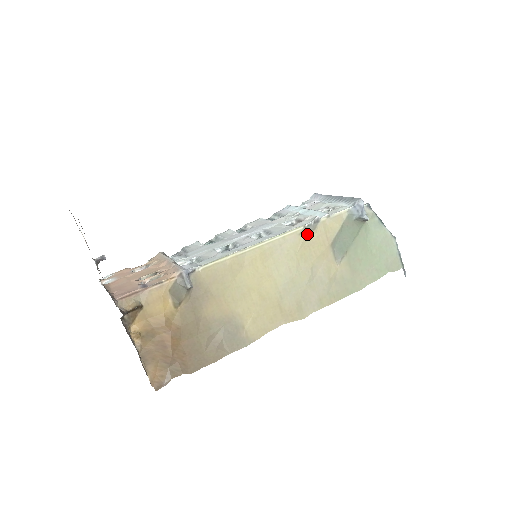
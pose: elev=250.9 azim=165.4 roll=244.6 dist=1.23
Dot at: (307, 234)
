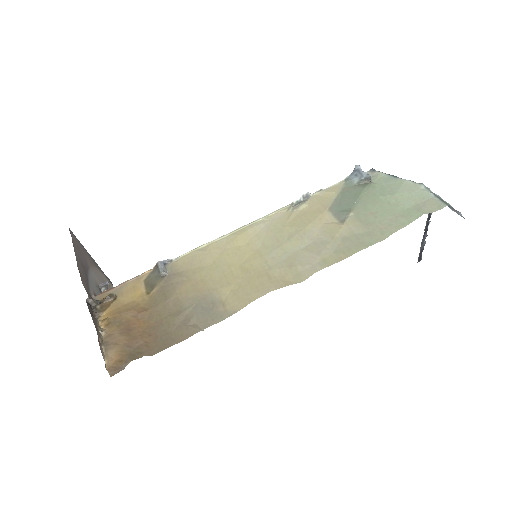
Dot at: (296, 208)
